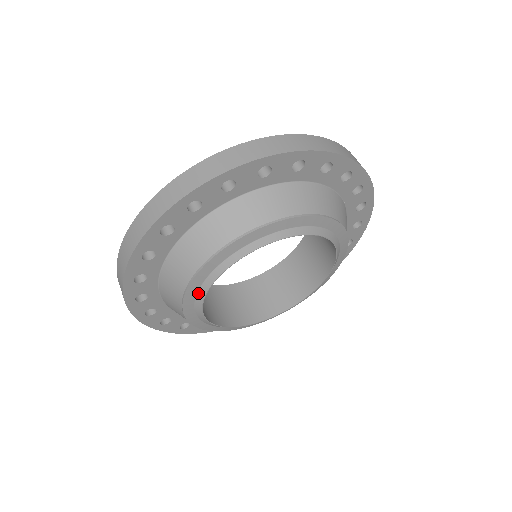
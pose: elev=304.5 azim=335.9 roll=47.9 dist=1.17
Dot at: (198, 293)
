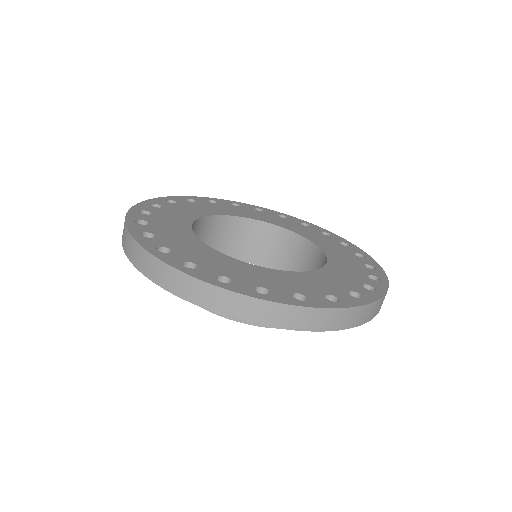
Dot at: occluded
